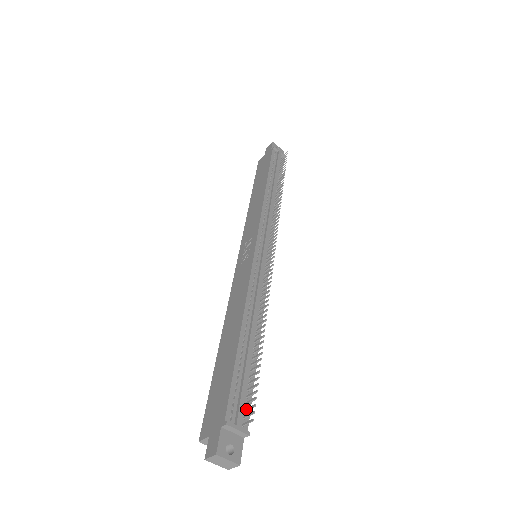
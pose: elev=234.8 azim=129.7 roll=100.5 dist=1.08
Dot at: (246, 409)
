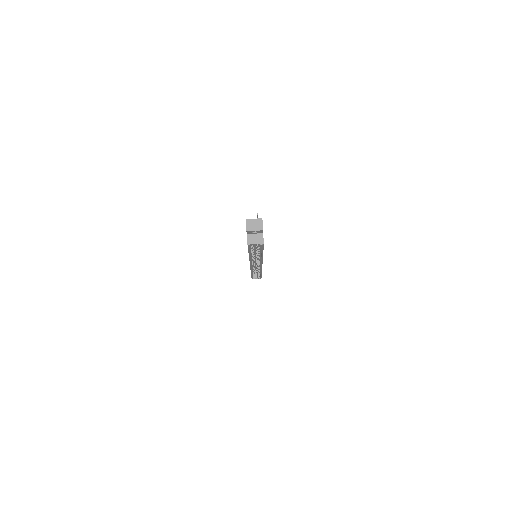
Dot at: occluded
